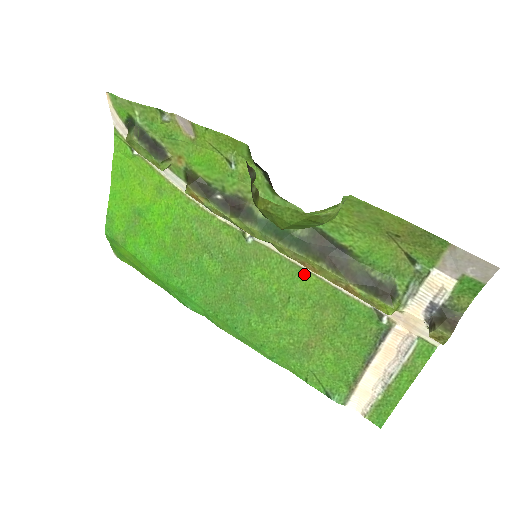
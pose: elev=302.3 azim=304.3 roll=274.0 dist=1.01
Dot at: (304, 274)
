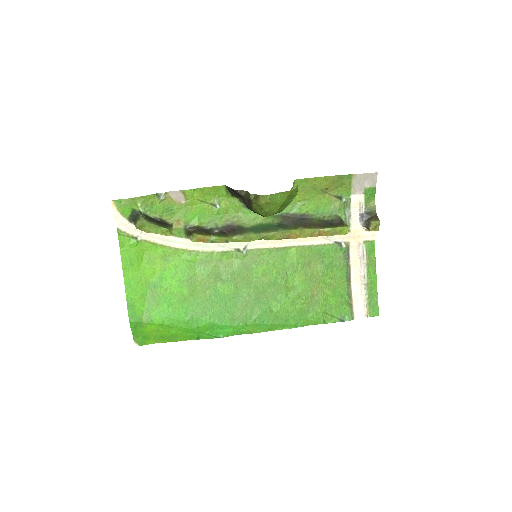
Dot at: (287, 251)
